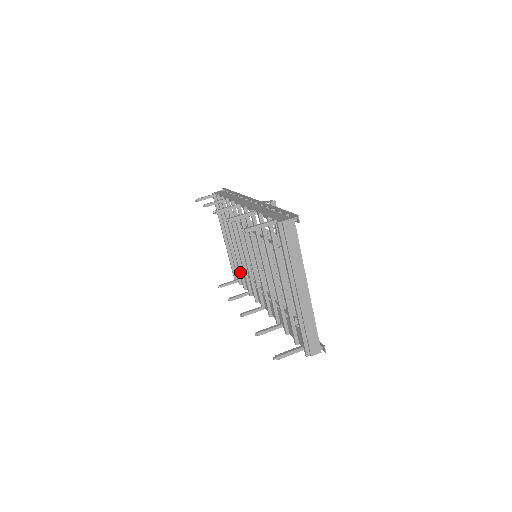
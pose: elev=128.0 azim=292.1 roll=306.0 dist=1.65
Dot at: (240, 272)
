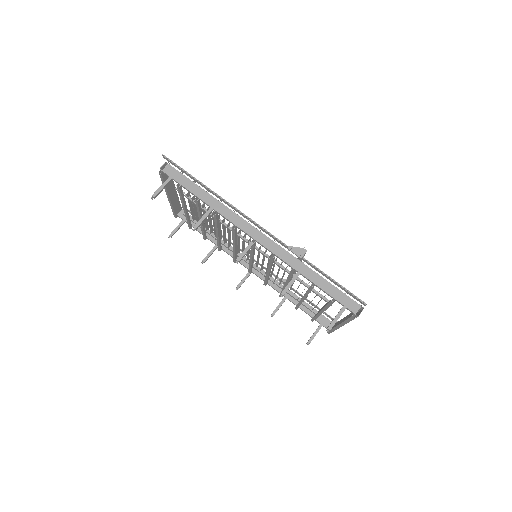
Dot at: (204, 234)
